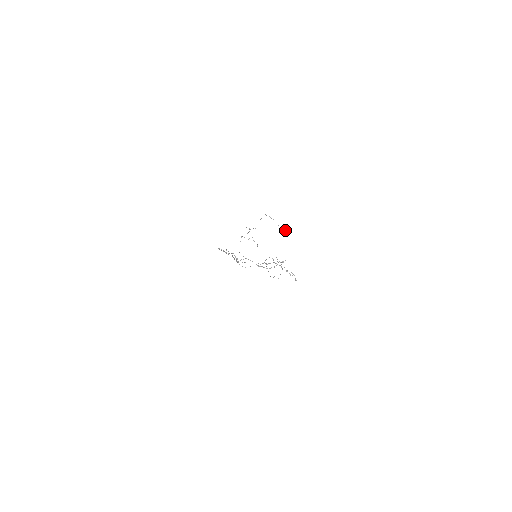
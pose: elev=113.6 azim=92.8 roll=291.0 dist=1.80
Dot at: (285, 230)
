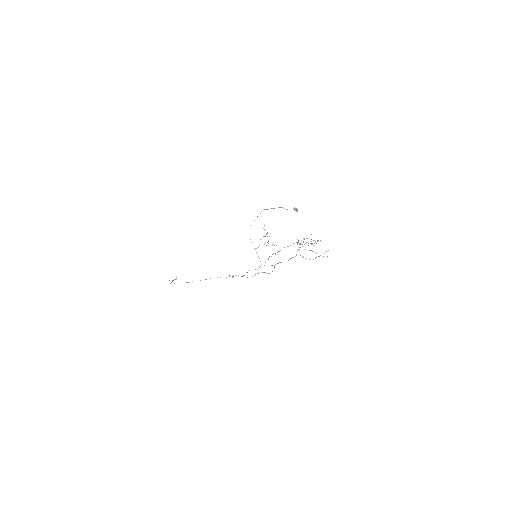
Dot at: (295, 208)
